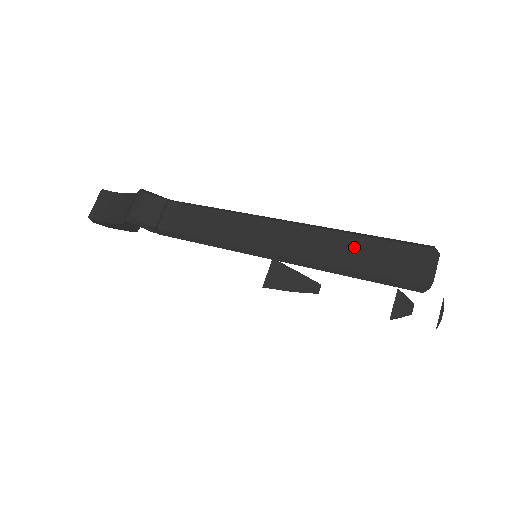
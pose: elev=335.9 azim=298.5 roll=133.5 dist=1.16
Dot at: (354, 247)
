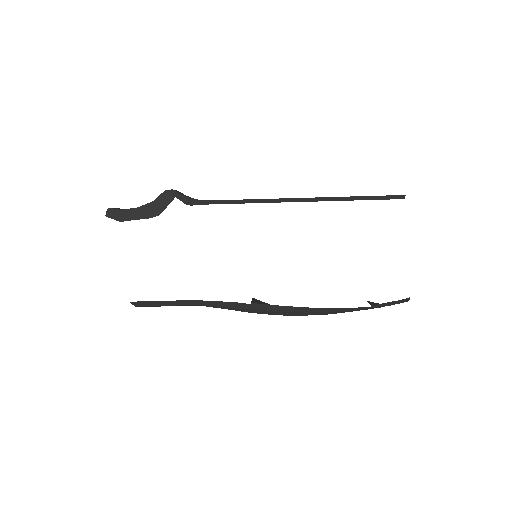
Dot at: occluded
